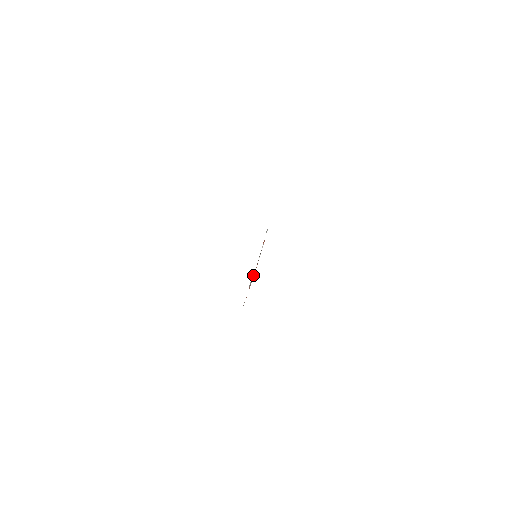
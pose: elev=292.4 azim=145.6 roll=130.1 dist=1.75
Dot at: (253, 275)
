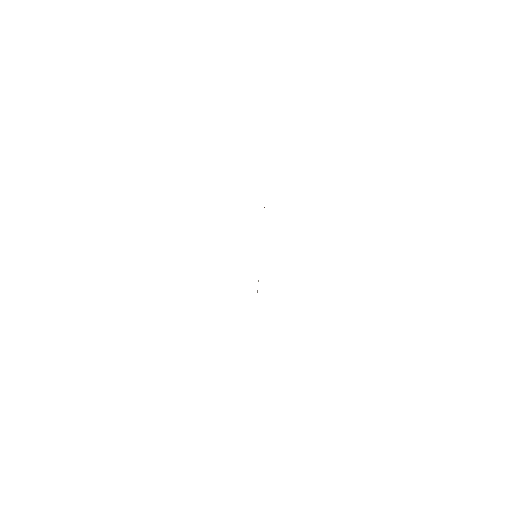
Dot at: occluded
